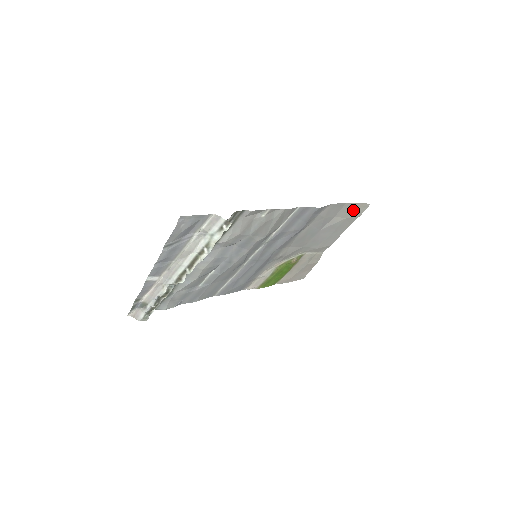
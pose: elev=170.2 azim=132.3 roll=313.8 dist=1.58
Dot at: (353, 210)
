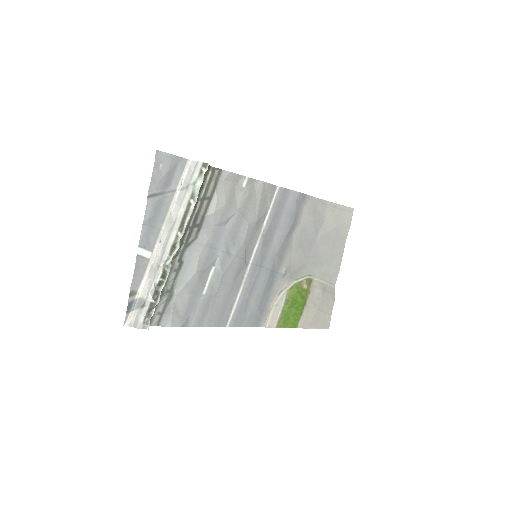
Dot at: (339, 215)
